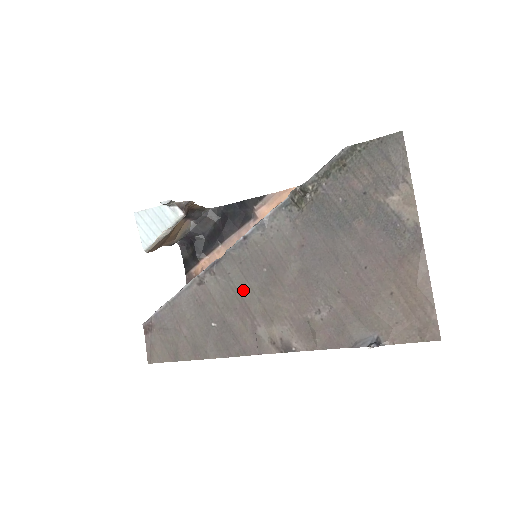
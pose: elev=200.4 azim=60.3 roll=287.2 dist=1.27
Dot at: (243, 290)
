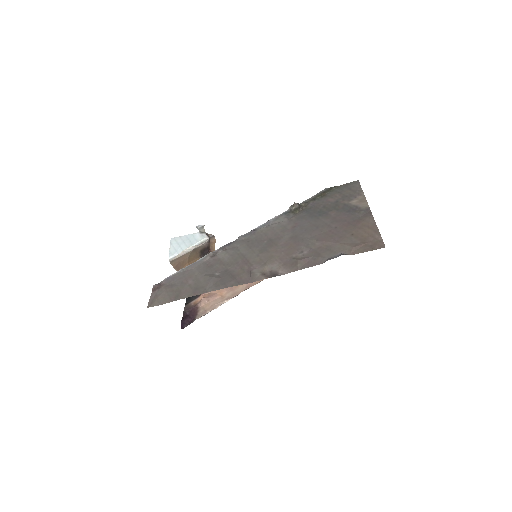
Dot at: (246, 253)
